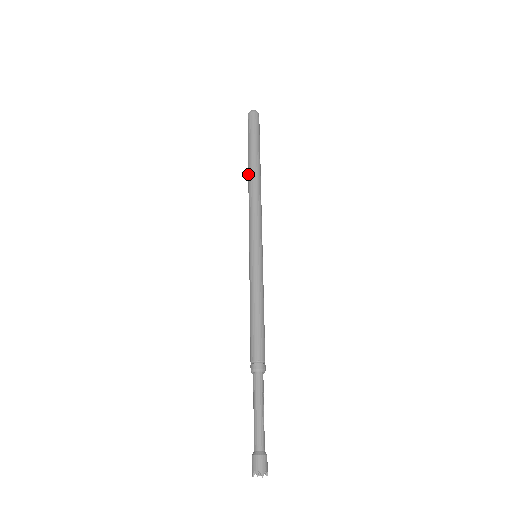
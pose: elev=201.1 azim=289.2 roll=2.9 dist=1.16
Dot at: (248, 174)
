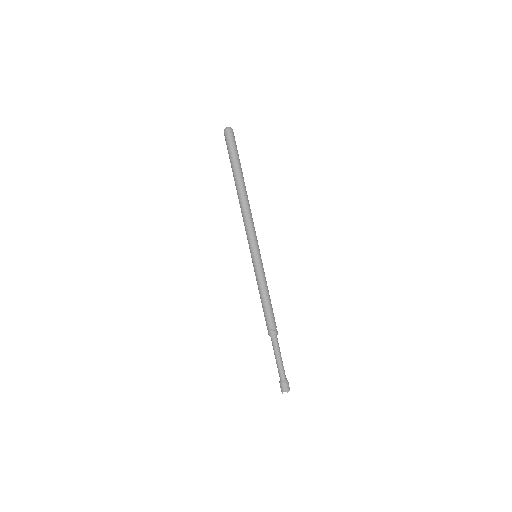
Dot at: occluded
